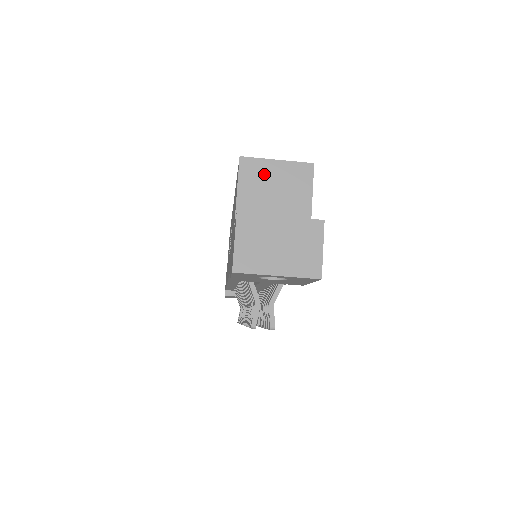
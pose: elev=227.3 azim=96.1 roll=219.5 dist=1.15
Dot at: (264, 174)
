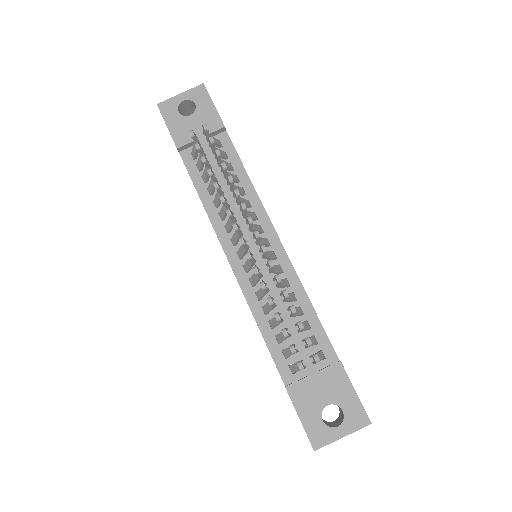
Dot at: occluded
